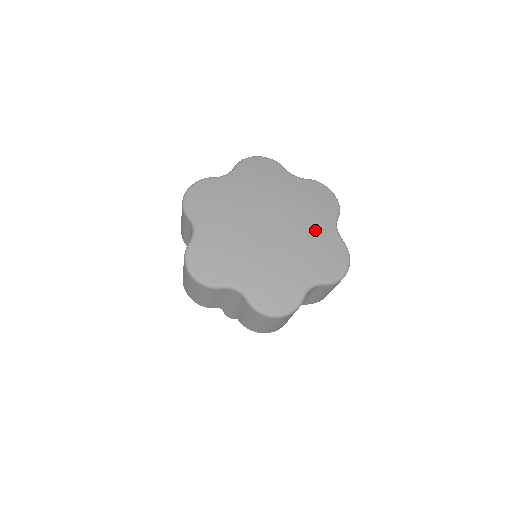
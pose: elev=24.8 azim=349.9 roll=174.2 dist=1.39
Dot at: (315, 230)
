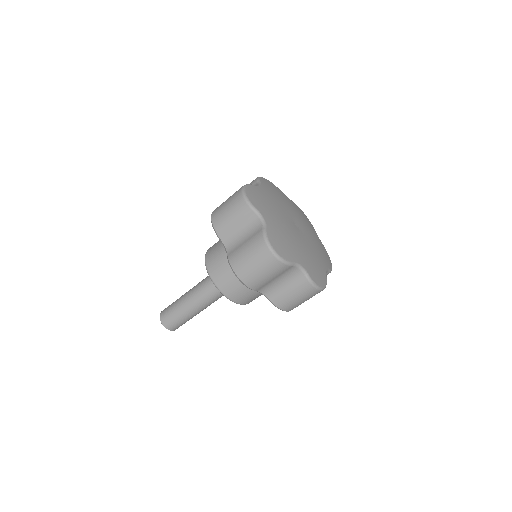
Dot at: (314, 235)
